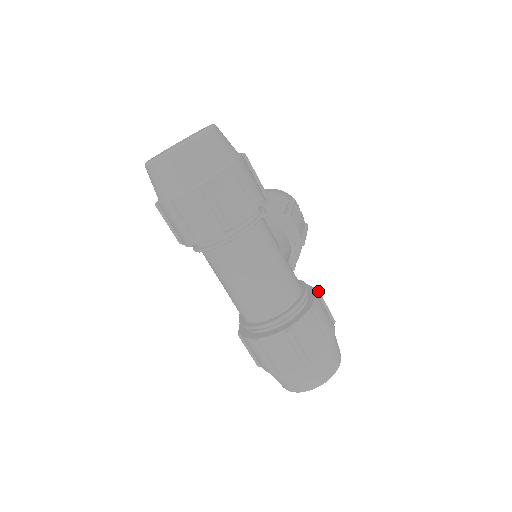
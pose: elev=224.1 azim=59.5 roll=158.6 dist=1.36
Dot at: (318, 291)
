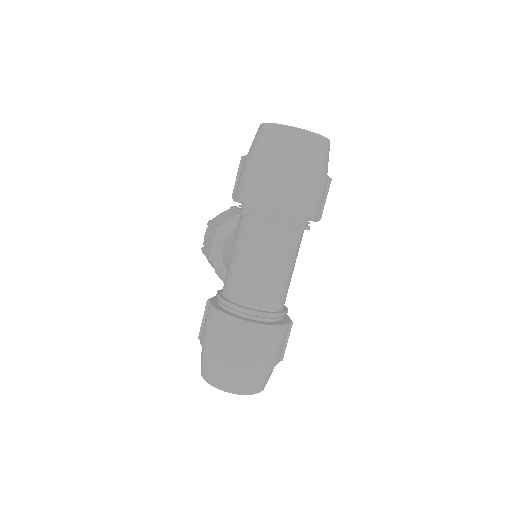
Dot at: occluded
